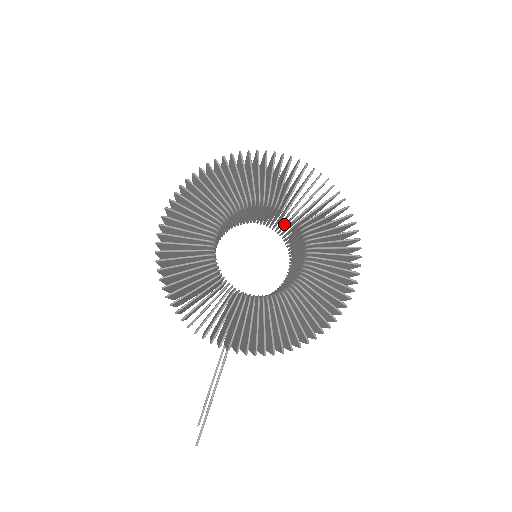
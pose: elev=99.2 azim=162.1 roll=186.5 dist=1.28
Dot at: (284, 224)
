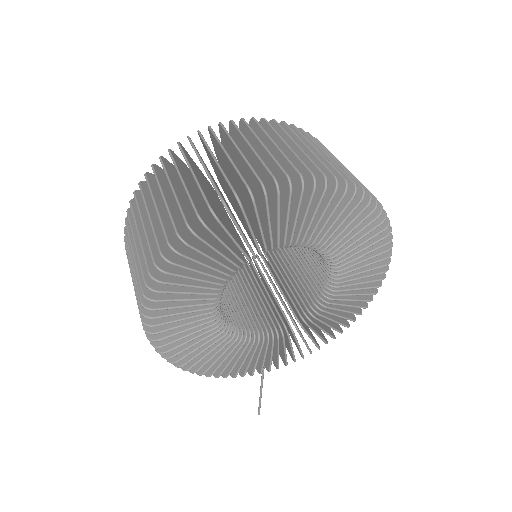
Dot at: occluded
